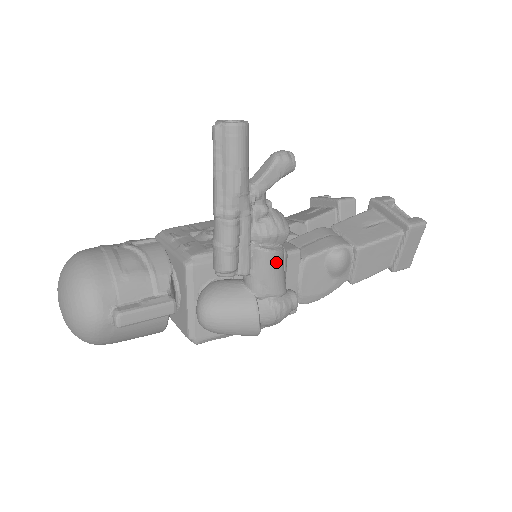
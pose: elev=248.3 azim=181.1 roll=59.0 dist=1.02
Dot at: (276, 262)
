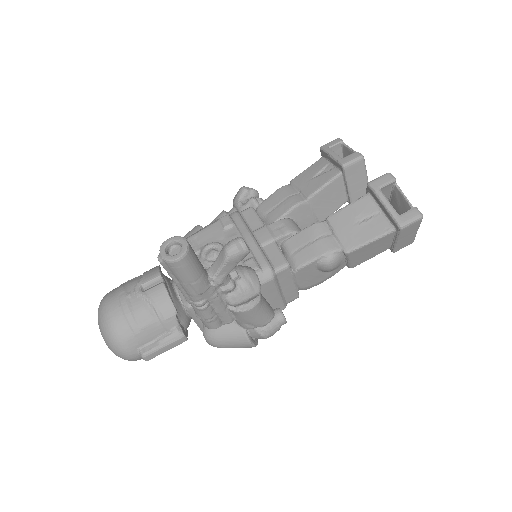
Dot at: (254, 313)
